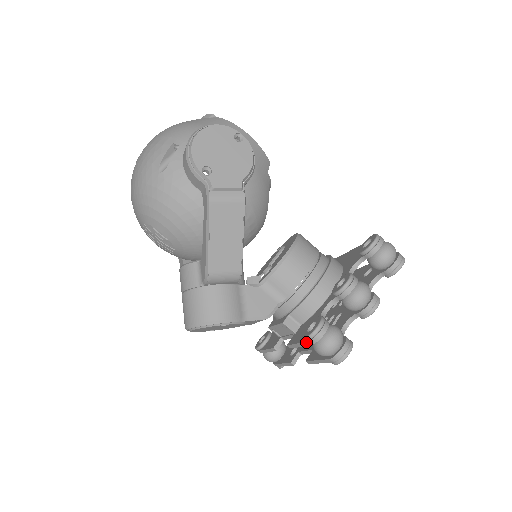
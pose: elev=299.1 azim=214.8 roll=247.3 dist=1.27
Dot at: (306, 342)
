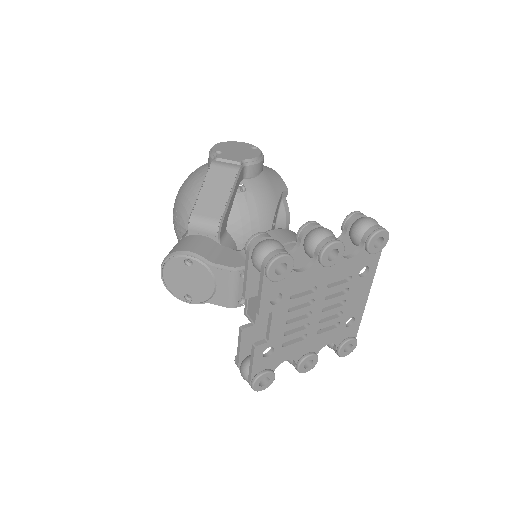
Dot at: (246, 255)
